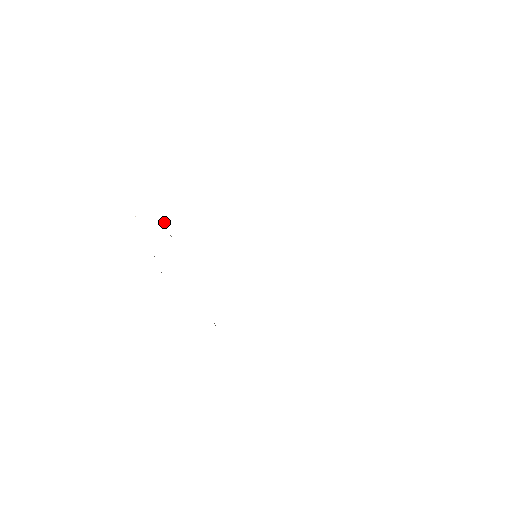
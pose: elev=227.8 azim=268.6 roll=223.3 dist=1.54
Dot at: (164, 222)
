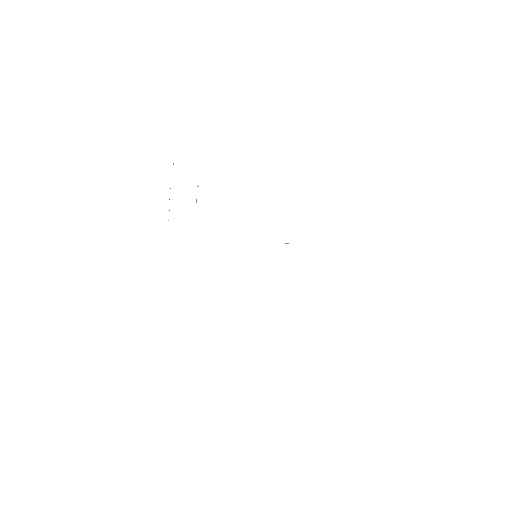
Dot at: (198, 186)
